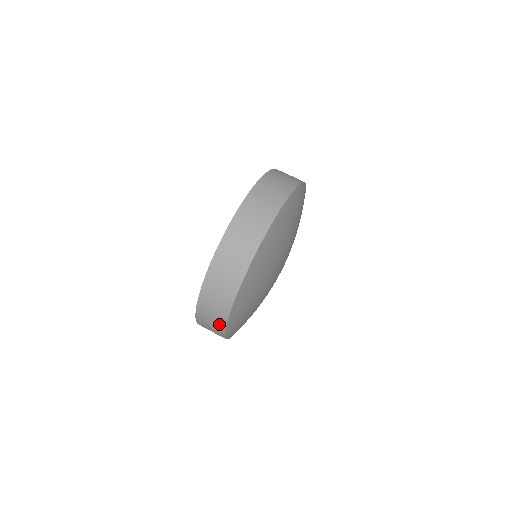
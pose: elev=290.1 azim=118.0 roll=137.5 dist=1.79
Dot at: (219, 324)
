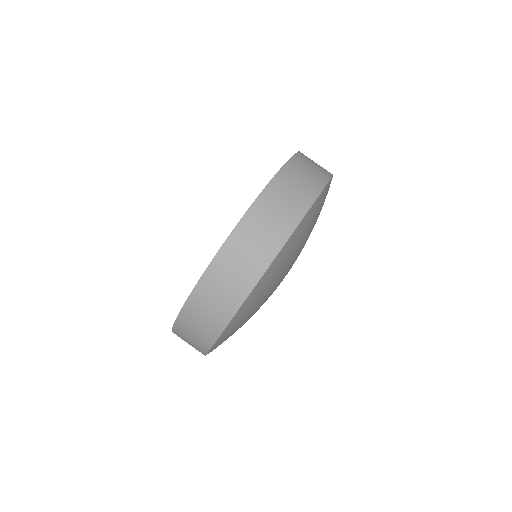
Dot at: occluded
